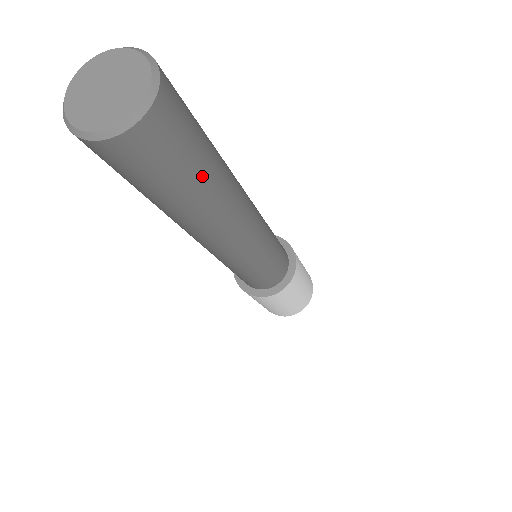
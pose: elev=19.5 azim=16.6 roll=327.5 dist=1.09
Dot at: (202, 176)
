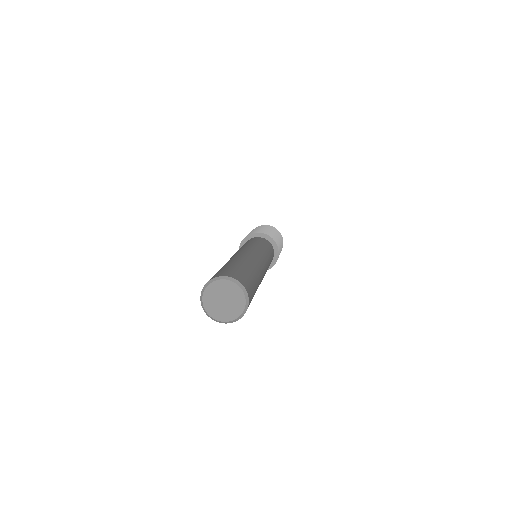
Dot at: occluded
